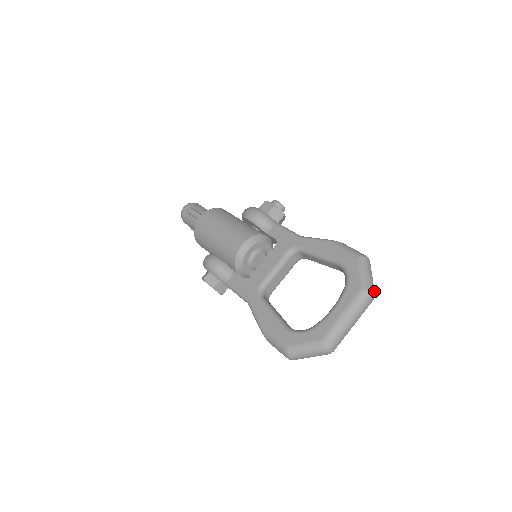
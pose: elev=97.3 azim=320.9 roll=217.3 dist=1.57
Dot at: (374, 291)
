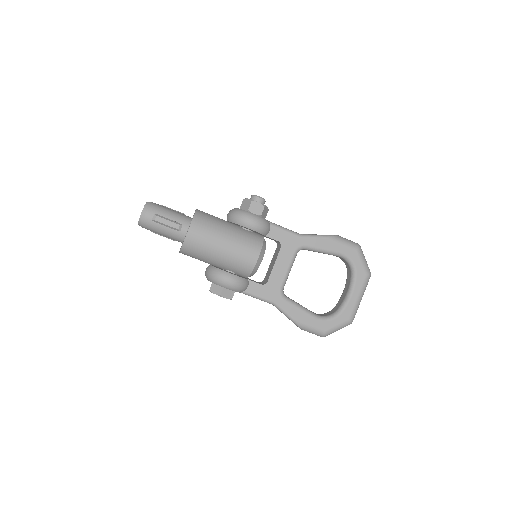
Dot at: occluded
